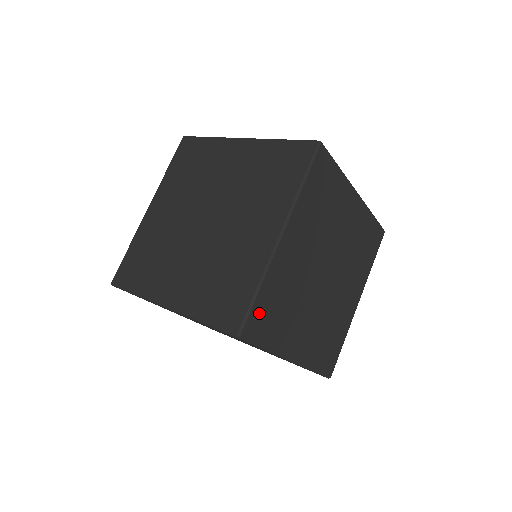
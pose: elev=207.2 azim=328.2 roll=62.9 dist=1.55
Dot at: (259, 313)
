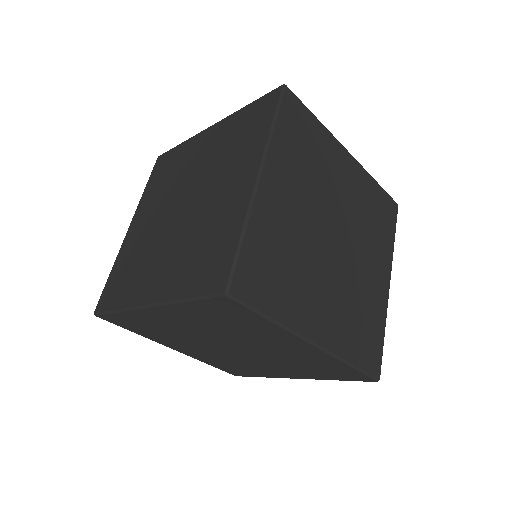
Dot at: (250, 268)
